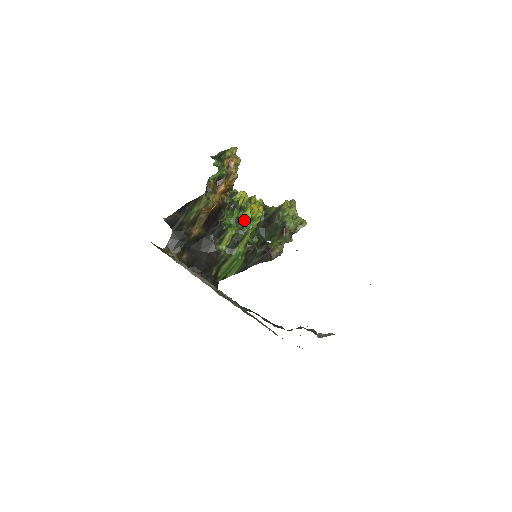
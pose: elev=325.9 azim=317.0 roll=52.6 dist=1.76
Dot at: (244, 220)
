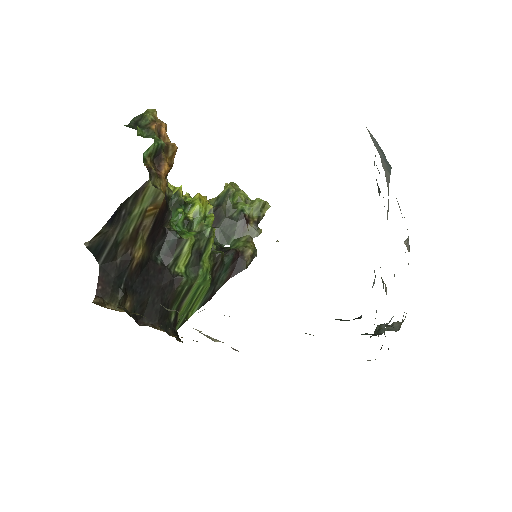
Dot at: (197, 219)
